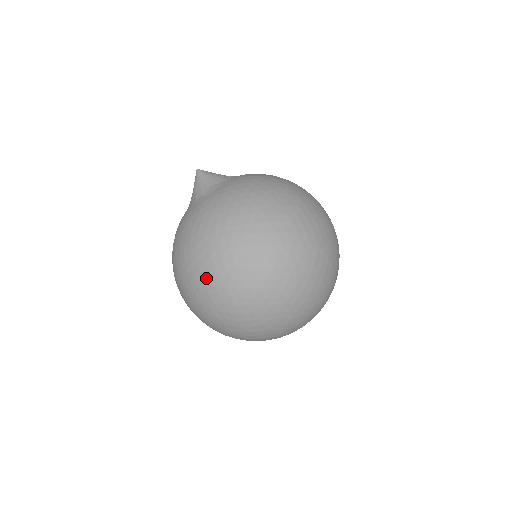
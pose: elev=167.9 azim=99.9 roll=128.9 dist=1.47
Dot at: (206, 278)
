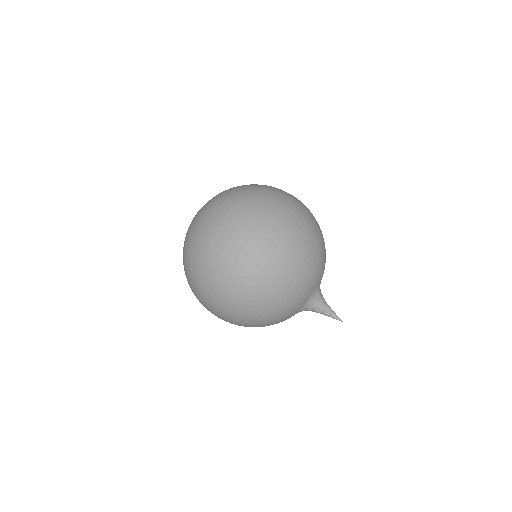
Dot at: (184, 242)
